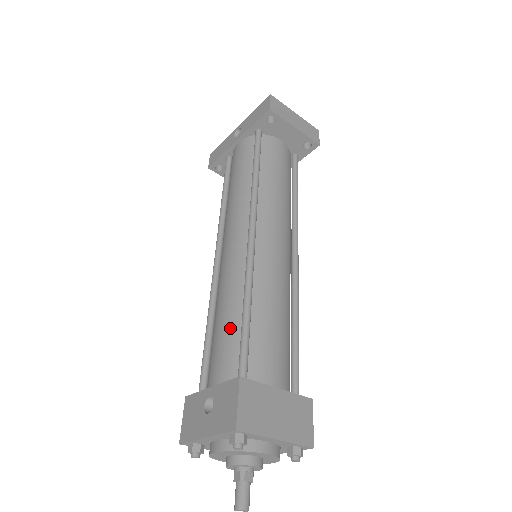
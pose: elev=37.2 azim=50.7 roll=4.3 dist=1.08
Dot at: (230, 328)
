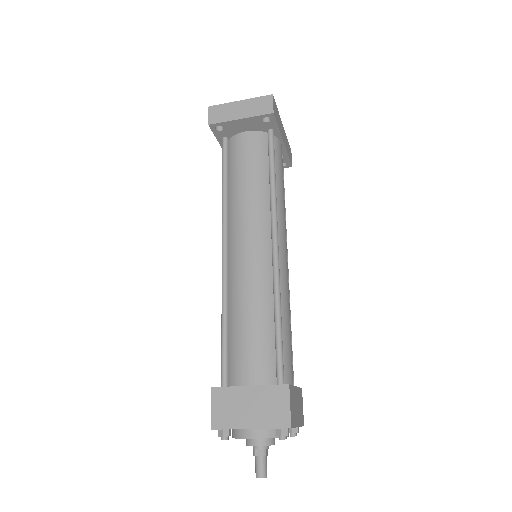
Dot at: occluded
